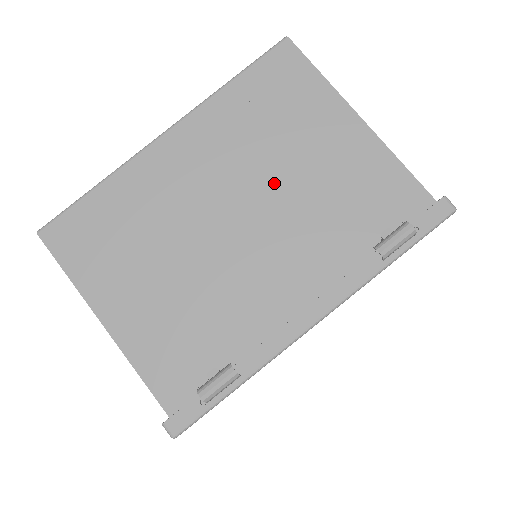
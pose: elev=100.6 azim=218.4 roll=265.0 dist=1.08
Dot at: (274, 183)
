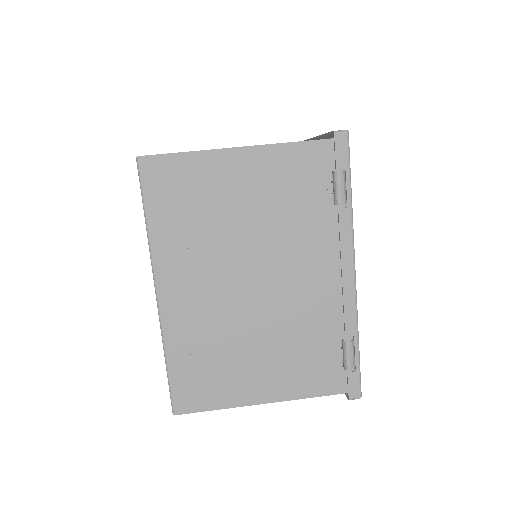
Dot at: (245, 240)
